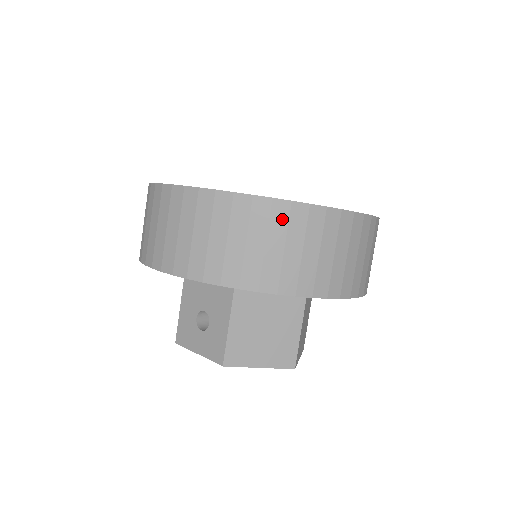
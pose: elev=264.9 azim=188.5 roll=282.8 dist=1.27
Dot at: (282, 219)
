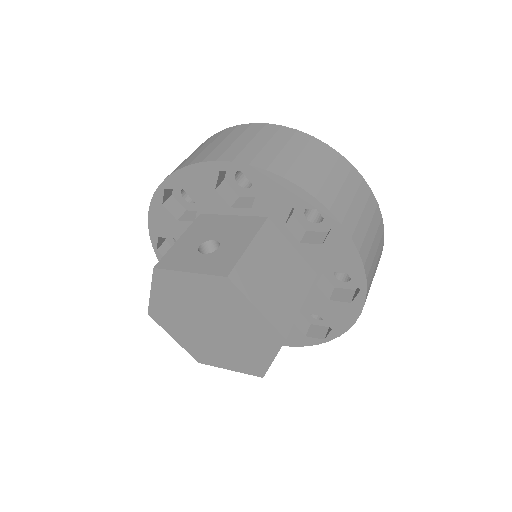
Dot at: (344, 169)
